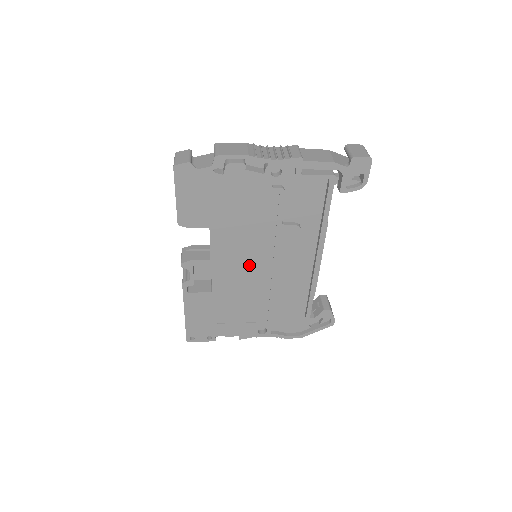
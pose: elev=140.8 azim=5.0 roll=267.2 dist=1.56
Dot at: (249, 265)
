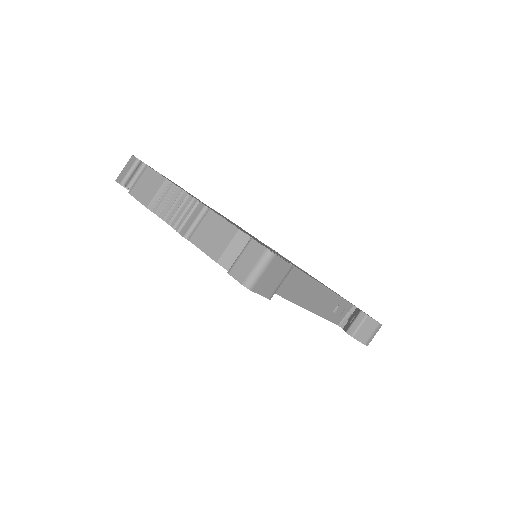
Dot at: occluded
